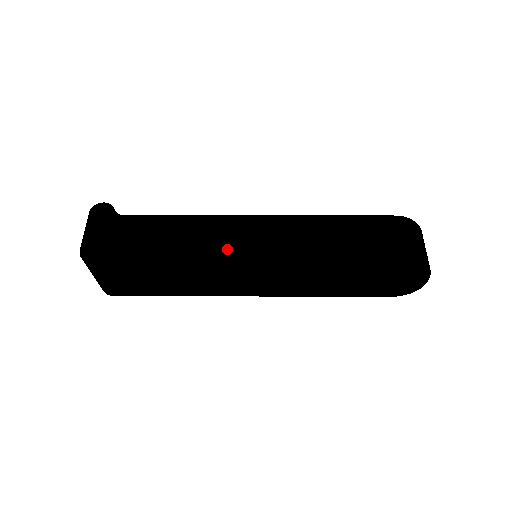
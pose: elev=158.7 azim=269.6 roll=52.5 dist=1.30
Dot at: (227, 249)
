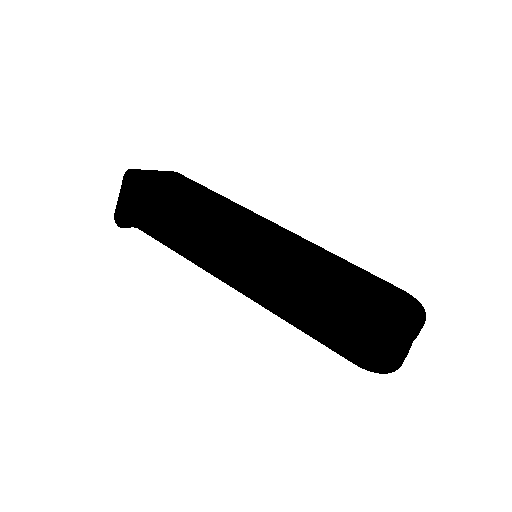
Dot at: (214, 259)
